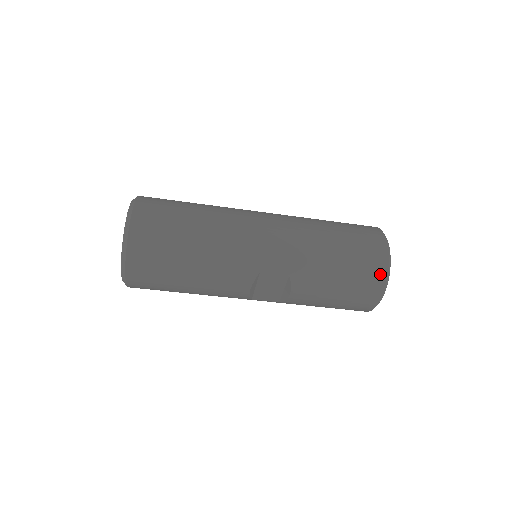
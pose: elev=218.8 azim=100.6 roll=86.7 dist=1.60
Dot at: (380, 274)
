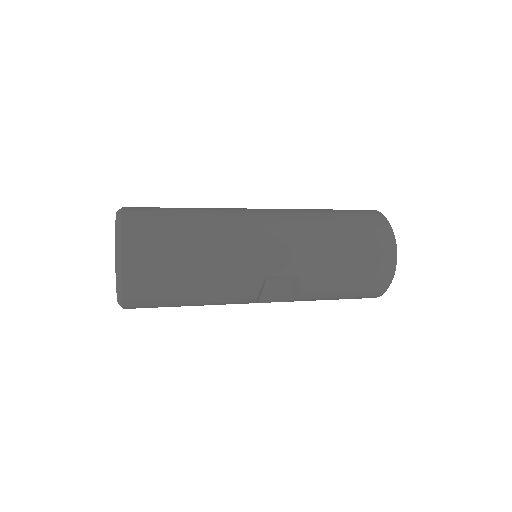
Dot at: (388, 261)
